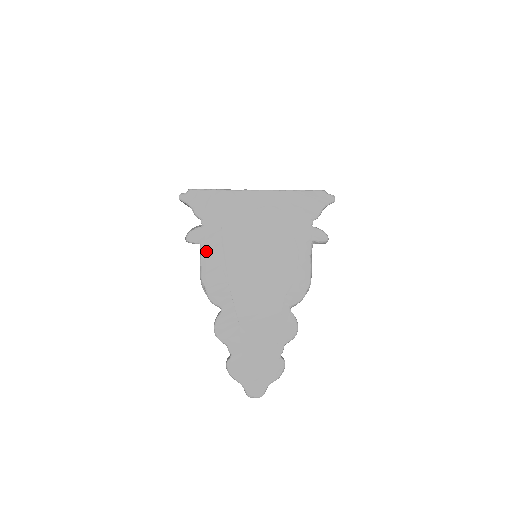
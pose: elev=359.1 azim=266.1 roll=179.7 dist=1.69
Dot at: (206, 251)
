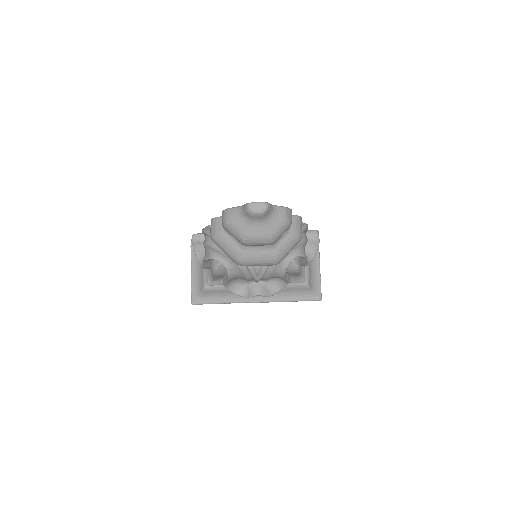
Dot at: occluded
